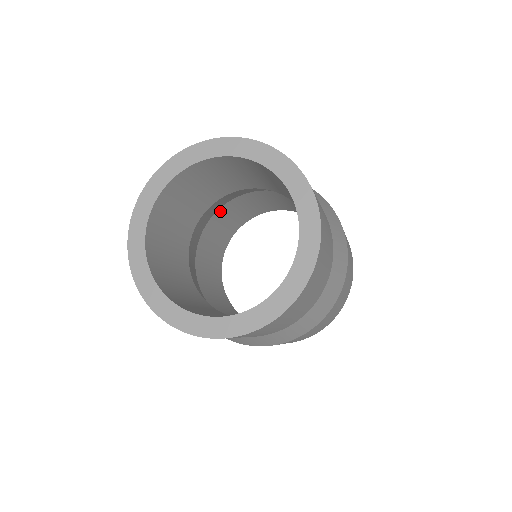
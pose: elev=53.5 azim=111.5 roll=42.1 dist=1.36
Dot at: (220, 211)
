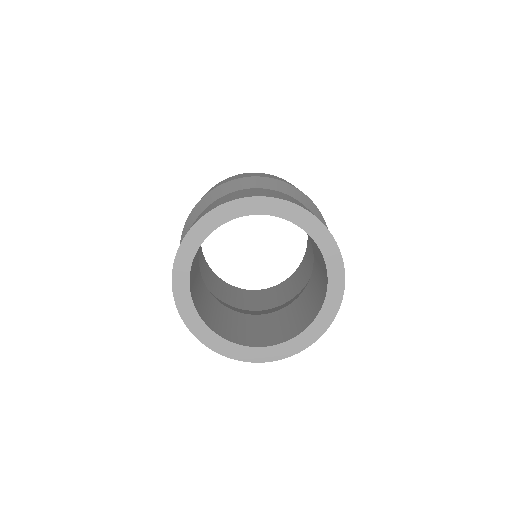
Dot at: occluded
